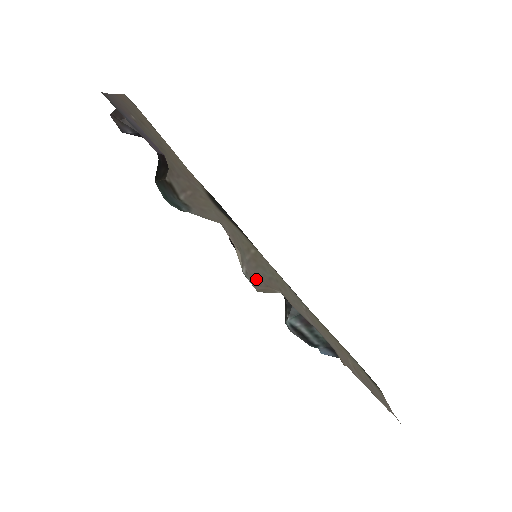
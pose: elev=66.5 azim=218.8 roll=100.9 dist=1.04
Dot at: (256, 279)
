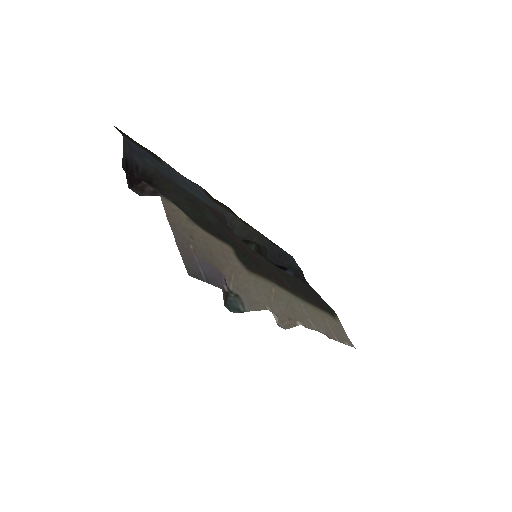
Dot at: (281, 317)
